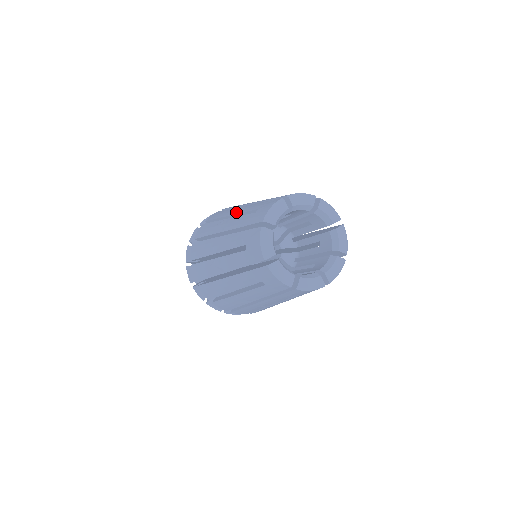
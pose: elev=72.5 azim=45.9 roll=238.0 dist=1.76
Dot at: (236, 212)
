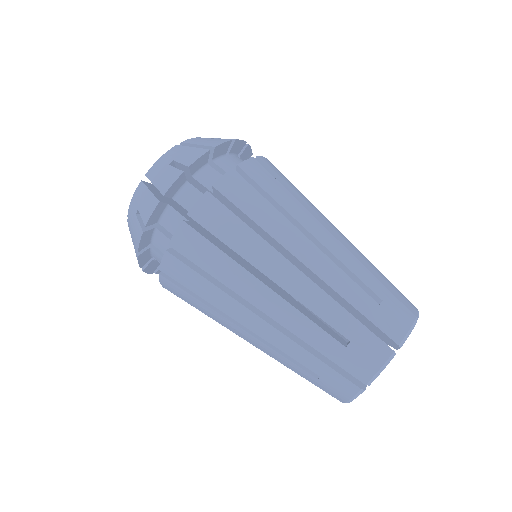
Dot at: (327, 244)
